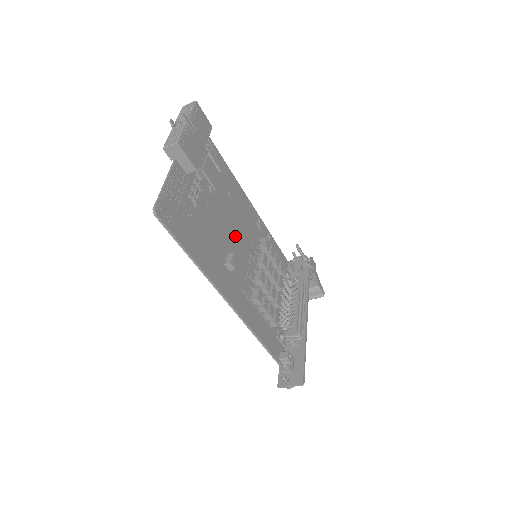
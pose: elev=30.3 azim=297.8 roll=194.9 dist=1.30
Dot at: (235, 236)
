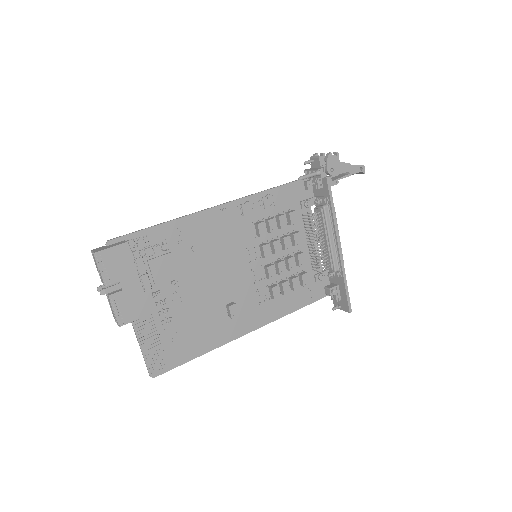
Dot at: (224, 273)
